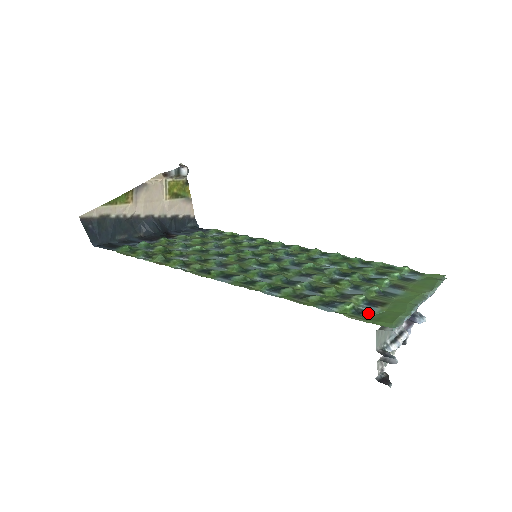
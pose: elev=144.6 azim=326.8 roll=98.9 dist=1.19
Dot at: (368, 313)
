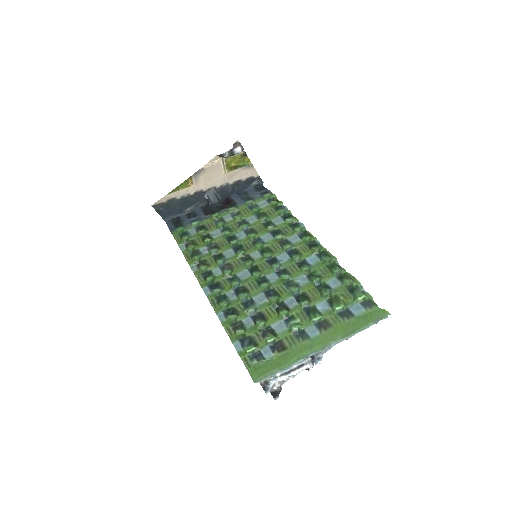
Dot at: (260, 358)
